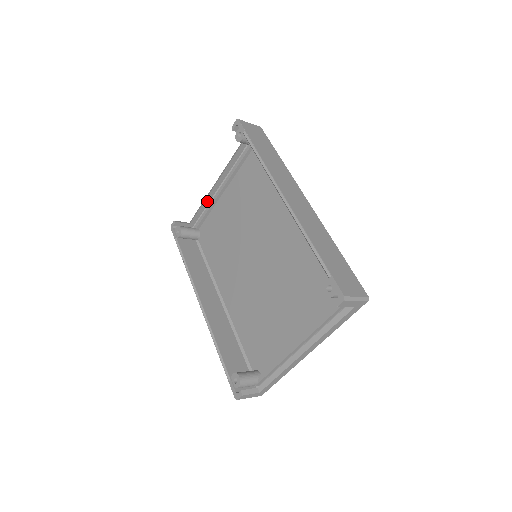
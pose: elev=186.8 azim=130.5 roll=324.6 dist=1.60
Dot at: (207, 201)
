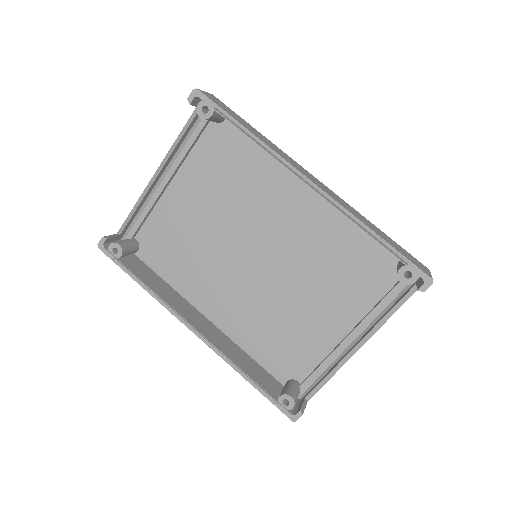
Dot at: (143, 201)
